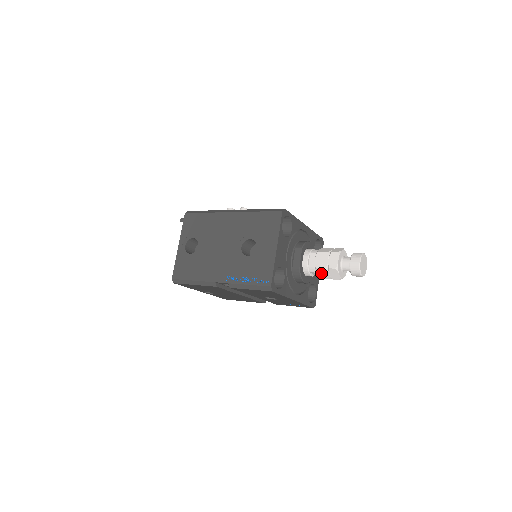
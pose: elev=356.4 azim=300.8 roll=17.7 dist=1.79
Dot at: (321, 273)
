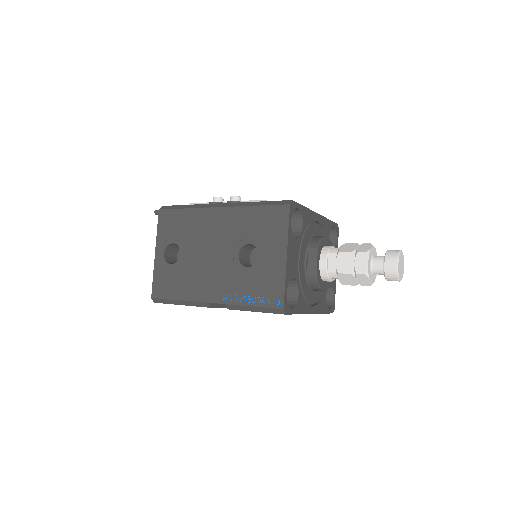
Dot at: (345, 279)
